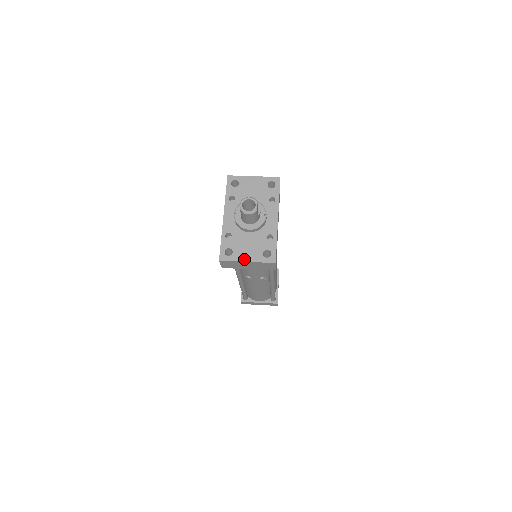
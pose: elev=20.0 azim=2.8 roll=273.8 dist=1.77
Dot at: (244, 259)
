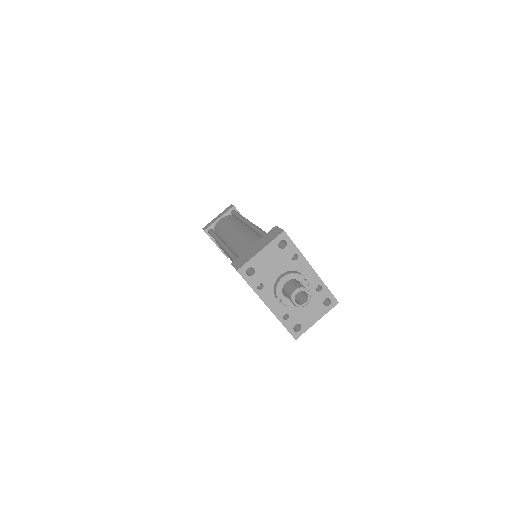
Dot at: (313, 322)
